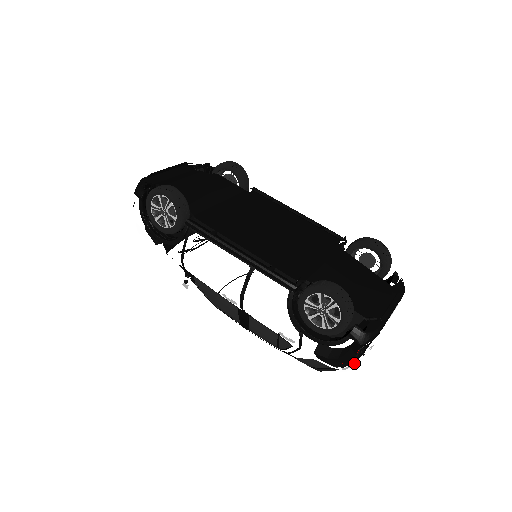
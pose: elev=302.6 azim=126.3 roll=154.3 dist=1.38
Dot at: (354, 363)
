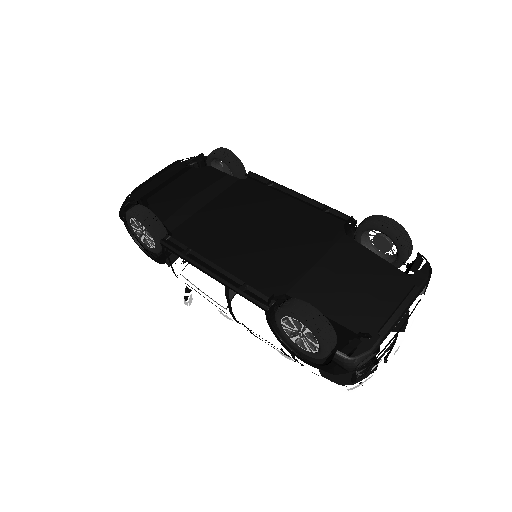
Dot at: (361, 382)
